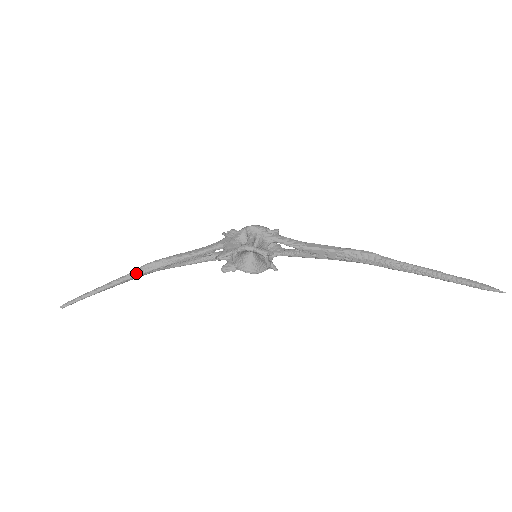
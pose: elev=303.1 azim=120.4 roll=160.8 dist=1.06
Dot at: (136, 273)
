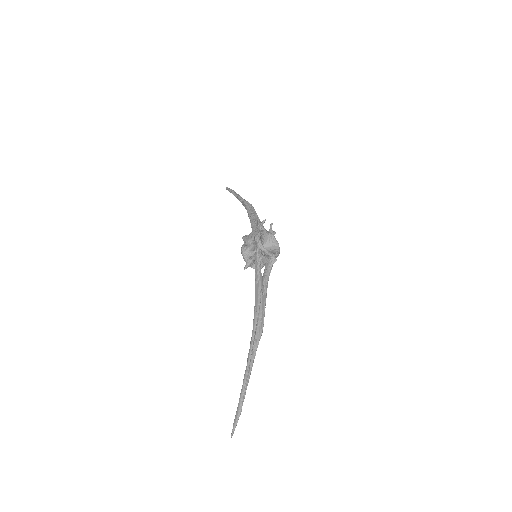
Dot at: (241, 201)
